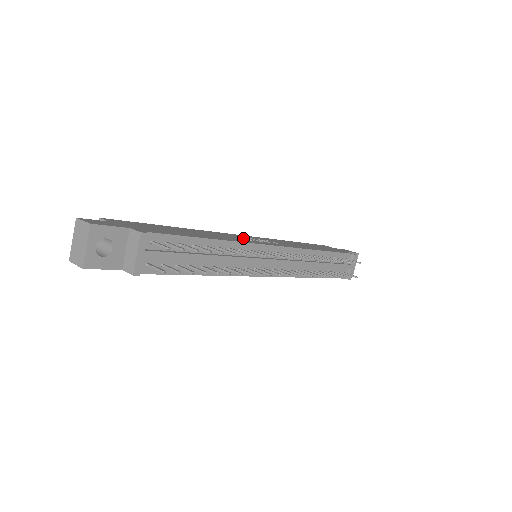
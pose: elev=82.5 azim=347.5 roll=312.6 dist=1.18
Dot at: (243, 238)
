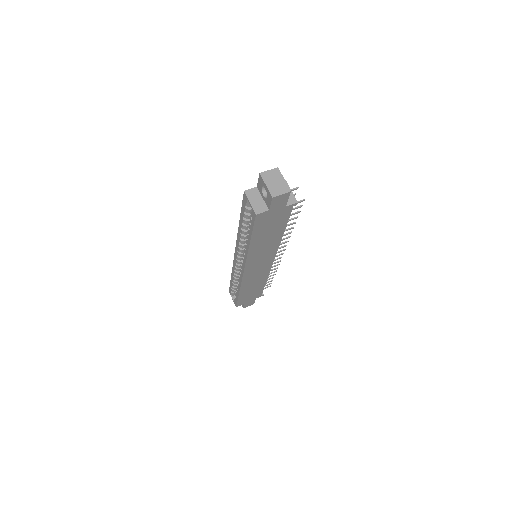
Dot at: occluded
